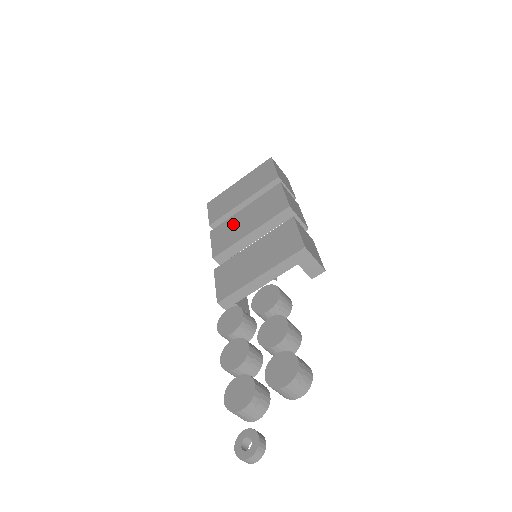
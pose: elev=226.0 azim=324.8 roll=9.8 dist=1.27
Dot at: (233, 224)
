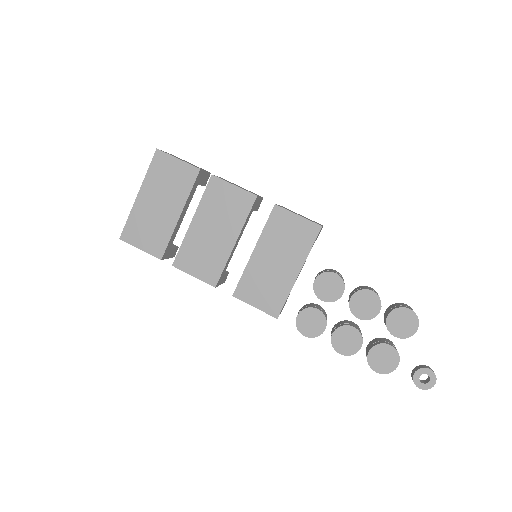
Dot at: (199, 244)
